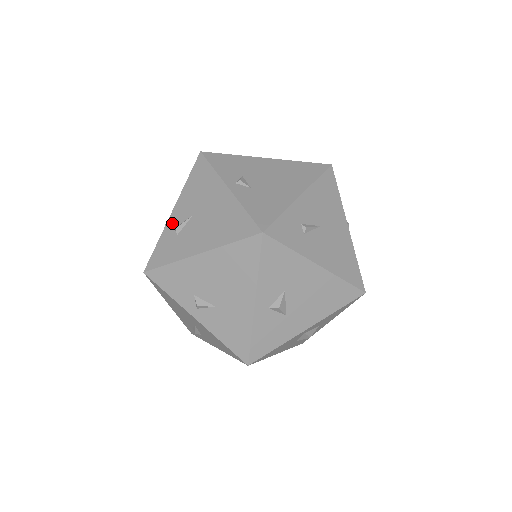
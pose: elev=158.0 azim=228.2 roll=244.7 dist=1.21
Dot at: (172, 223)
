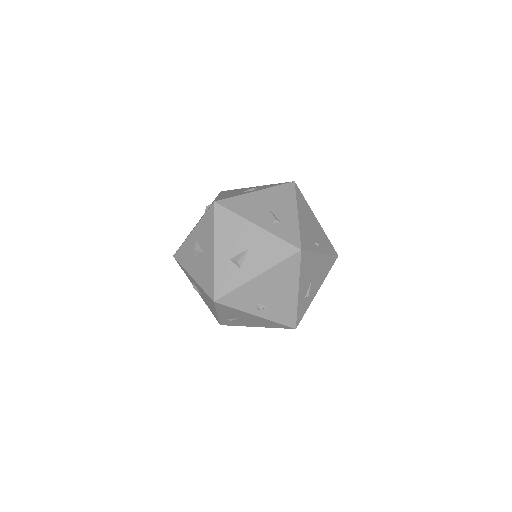
Dot at: (223, 318)
